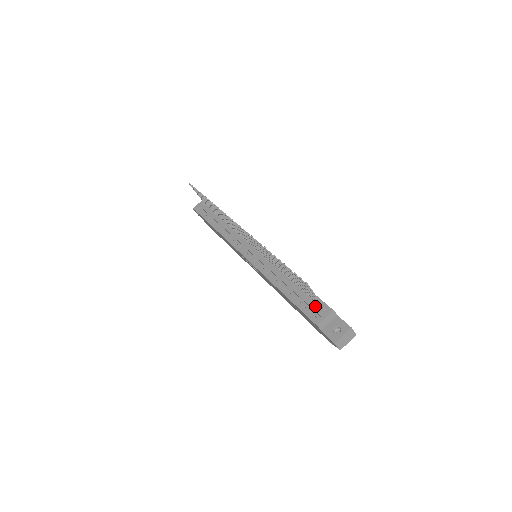
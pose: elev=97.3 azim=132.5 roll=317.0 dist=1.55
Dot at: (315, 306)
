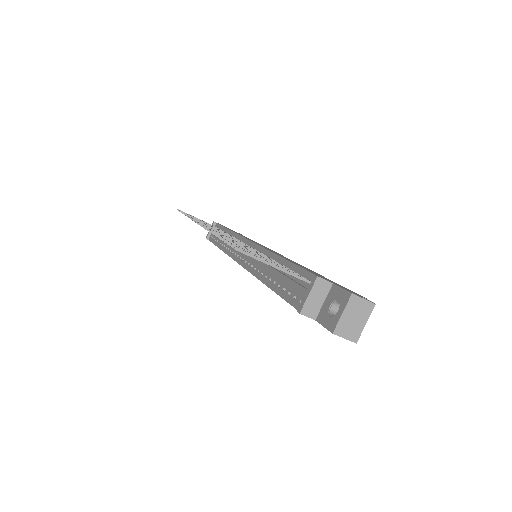
Dot at: (296, 284)
